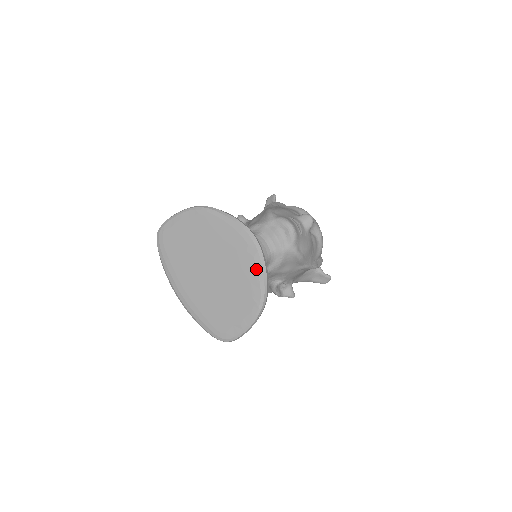
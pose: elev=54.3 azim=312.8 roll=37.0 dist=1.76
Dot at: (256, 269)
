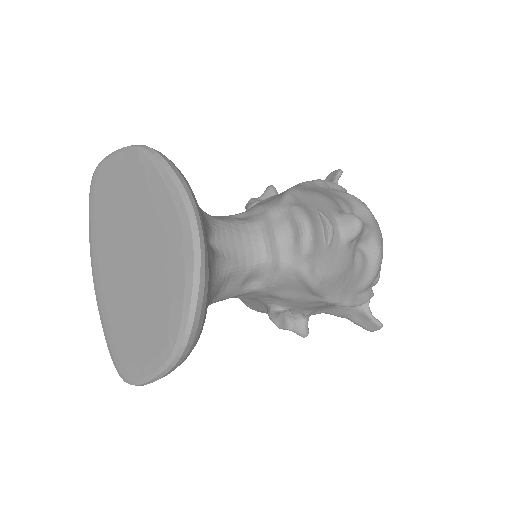
Dot at: (183, 286)
